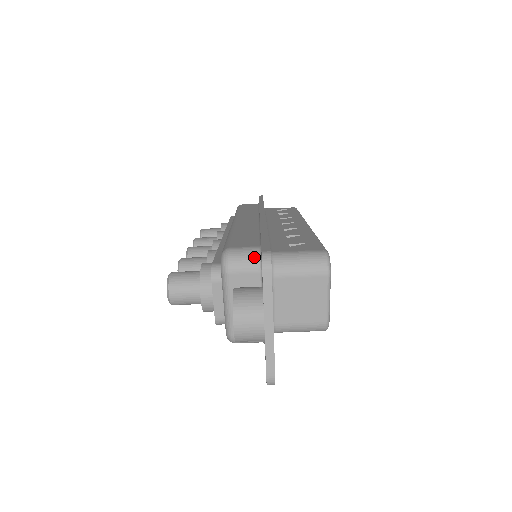
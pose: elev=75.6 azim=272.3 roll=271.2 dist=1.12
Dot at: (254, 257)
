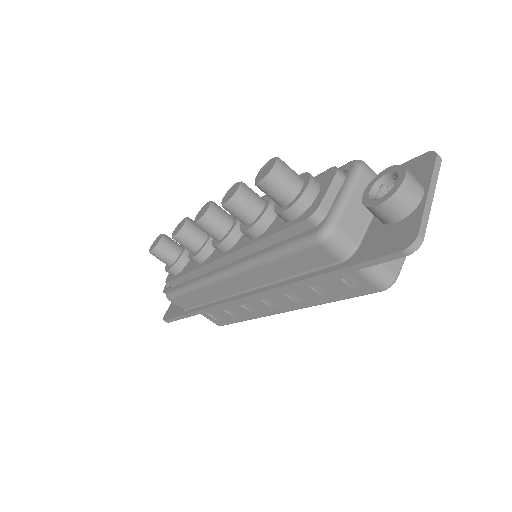
Dot at: occluded
